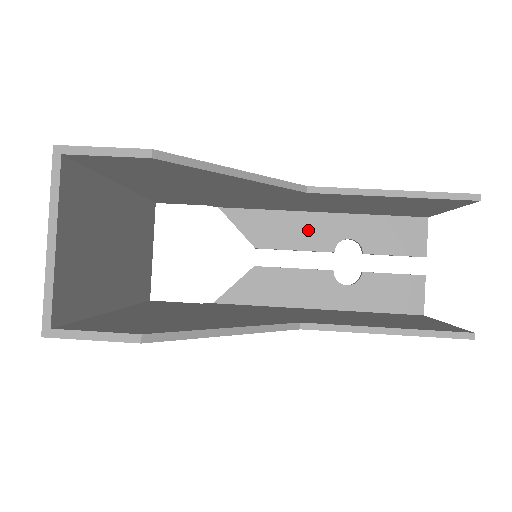
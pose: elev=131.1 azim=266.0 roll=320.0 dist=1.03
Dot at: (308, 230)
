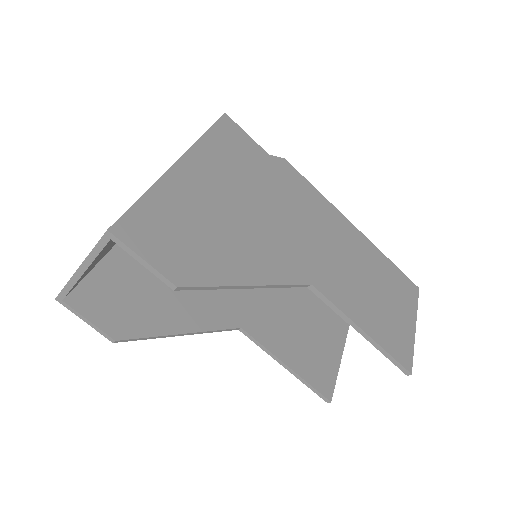
Dot at: occluded
